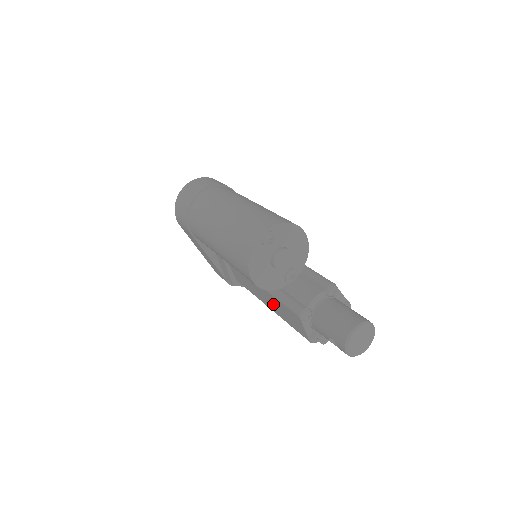
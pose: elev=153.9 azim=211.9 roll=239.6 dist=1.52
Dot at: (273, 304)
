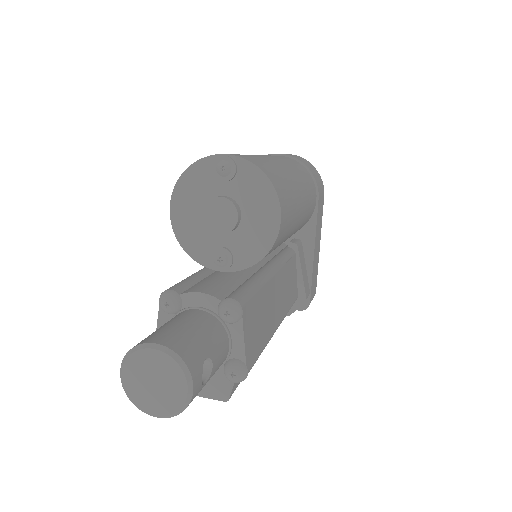
Dot at: occluded
